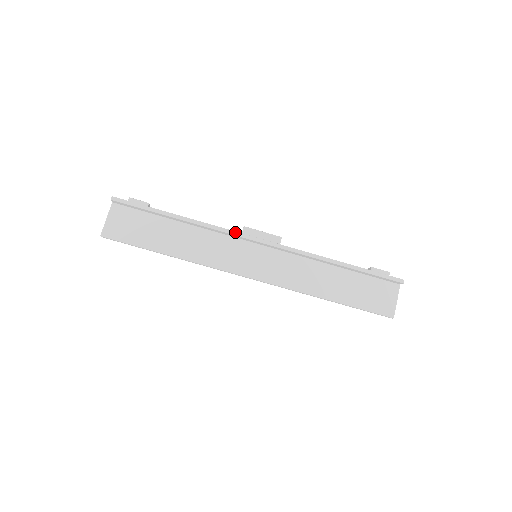
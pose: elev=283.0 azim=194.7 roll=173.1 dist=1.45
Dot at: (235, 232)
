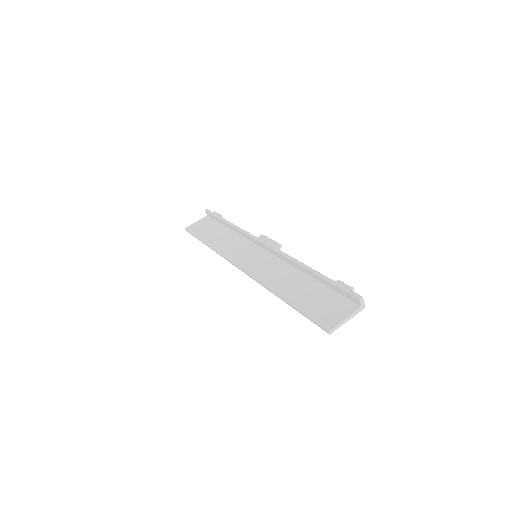
Dot at: (253, 235)
